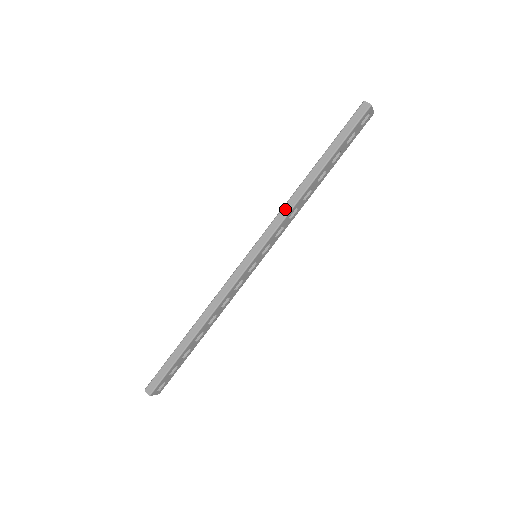
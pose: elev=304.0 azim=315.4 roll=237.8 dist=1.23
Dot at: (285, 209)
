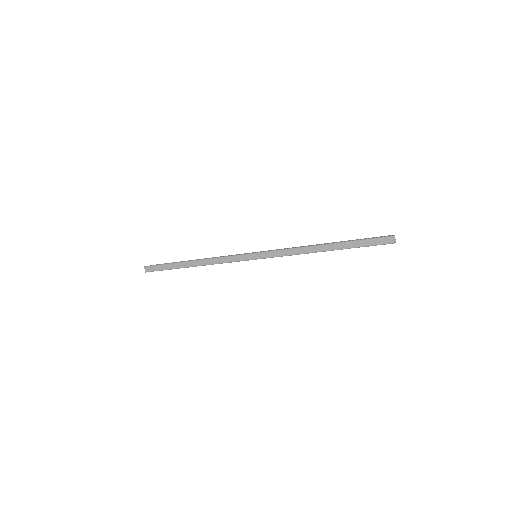
Dot at: (291, 251)
